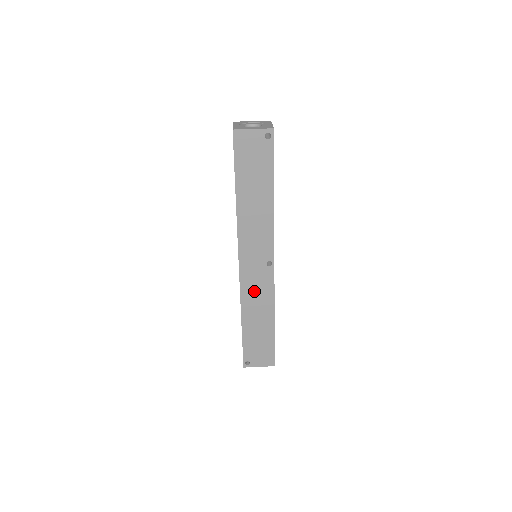
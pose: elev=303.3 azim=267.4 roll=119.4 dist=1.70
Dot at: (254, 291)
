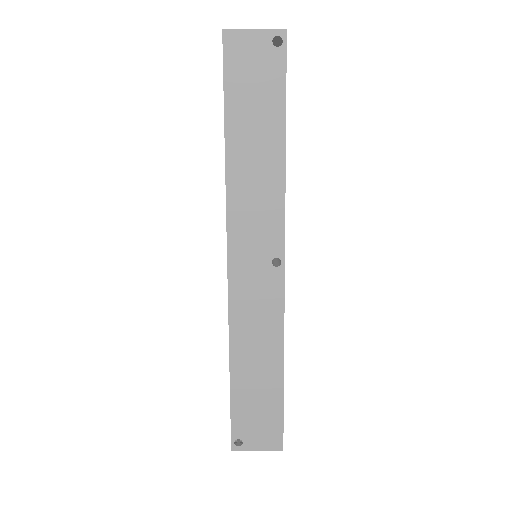
Dot at: (251, 310)
